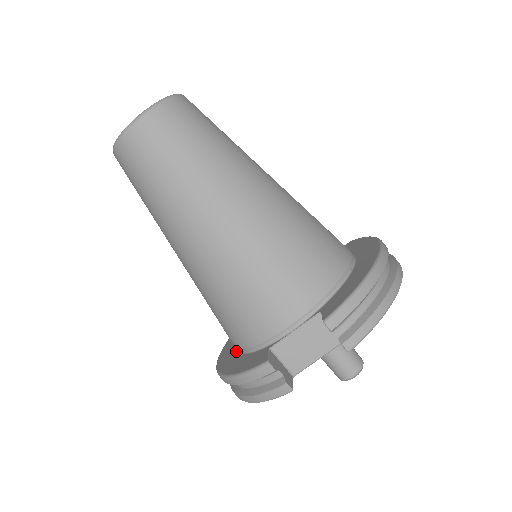
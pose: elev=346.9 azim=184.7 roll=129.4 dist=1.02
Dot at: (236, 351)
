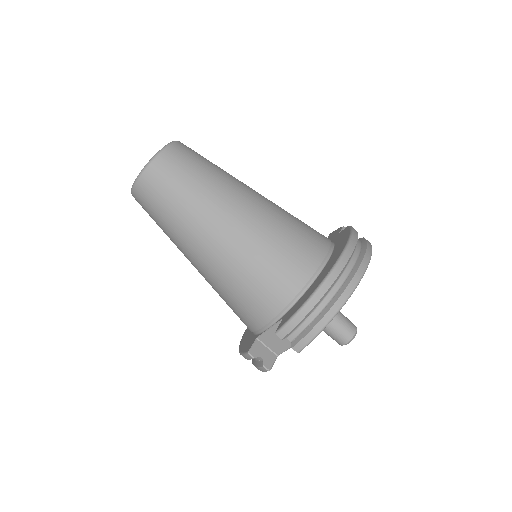
Dot at: occluded
